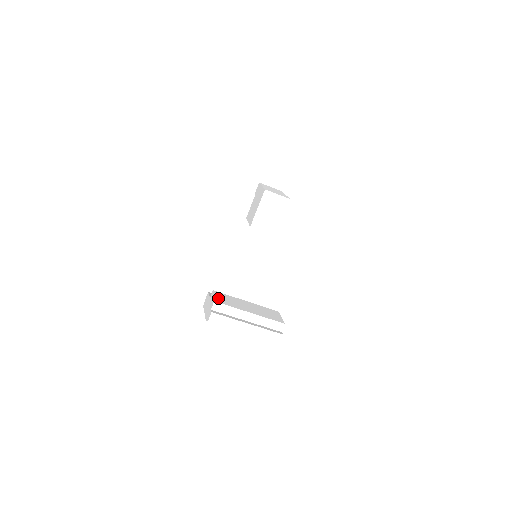
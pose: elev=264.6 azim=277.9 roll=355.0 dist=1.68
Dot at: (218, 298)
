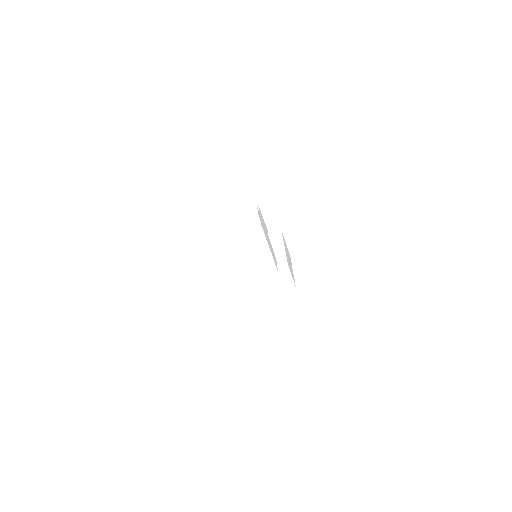
Dot at: occluded
